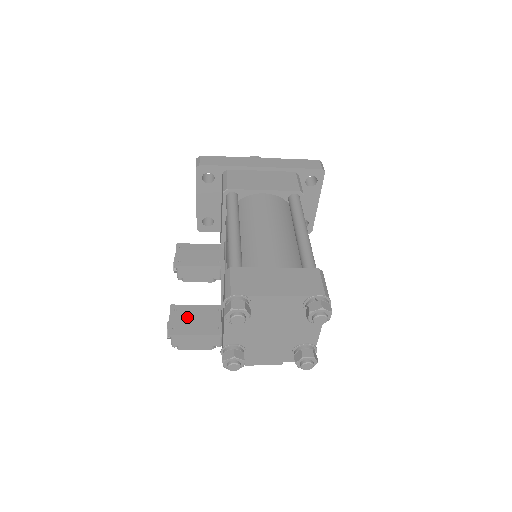
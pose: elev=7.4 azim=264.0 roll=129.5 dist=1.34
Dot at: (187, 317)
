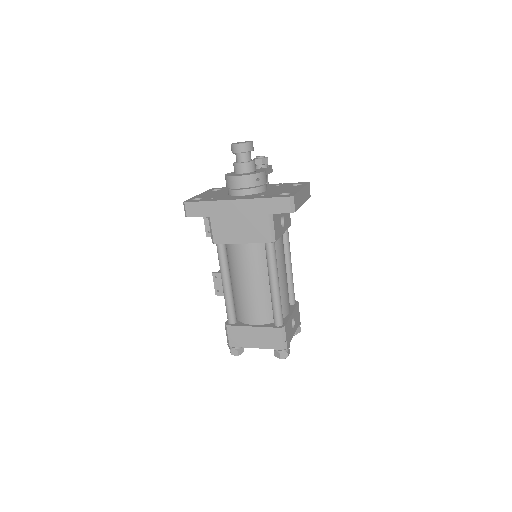
Dot at: occluded
